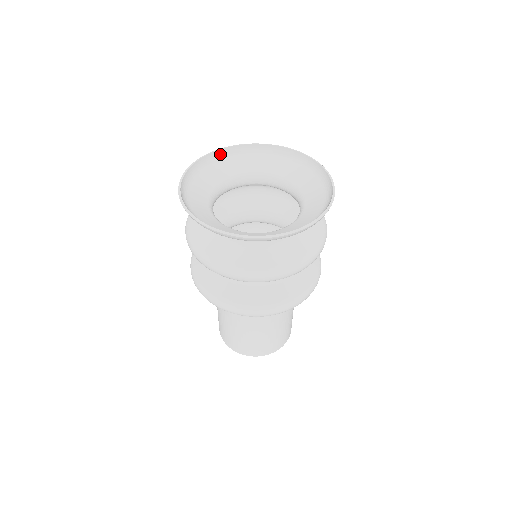
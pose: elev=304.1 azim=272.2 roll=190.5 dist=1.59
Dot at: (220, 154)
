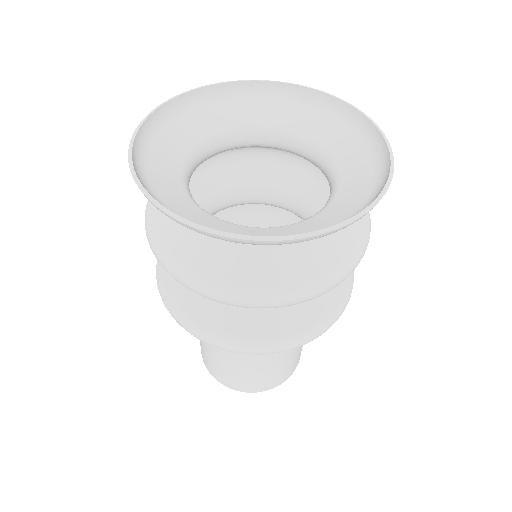
Dot at: (211, 93)
